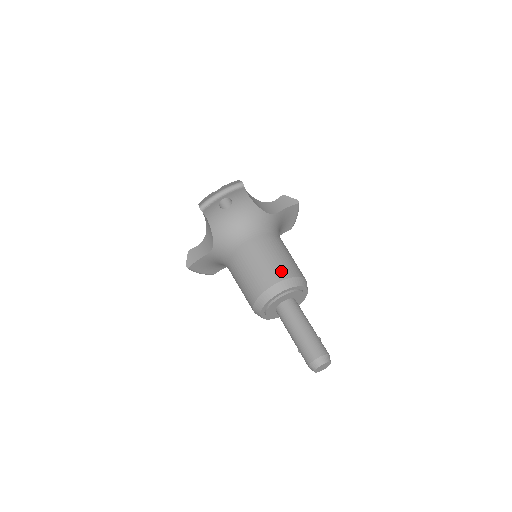
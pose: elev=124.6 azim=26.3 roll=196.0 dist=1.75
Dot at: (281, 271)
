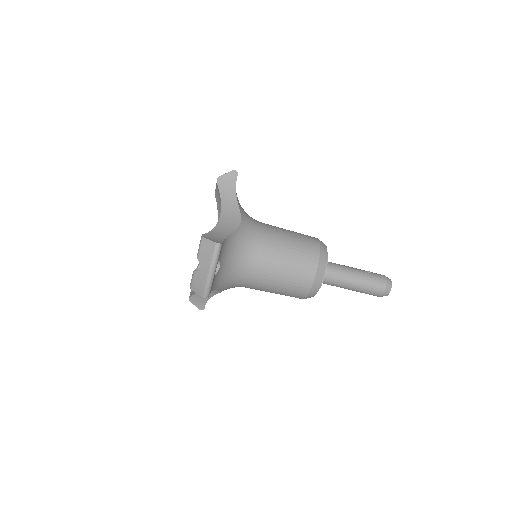
Dot at: (308, 264)
